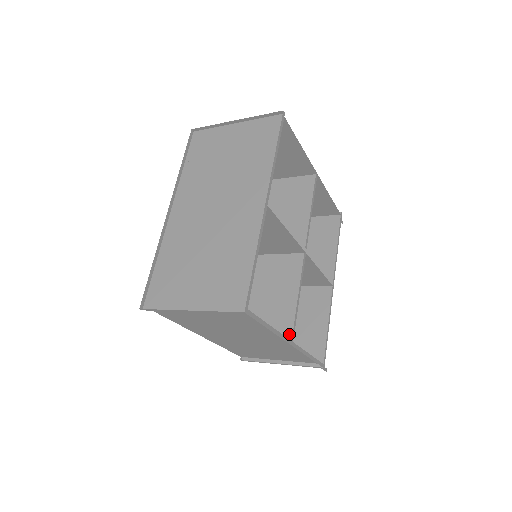
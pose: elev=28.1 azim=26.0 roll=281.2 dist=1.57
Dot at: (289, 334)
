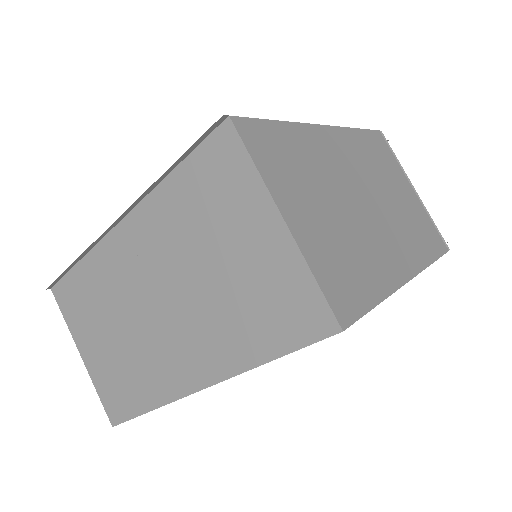
Dot at: occluded
